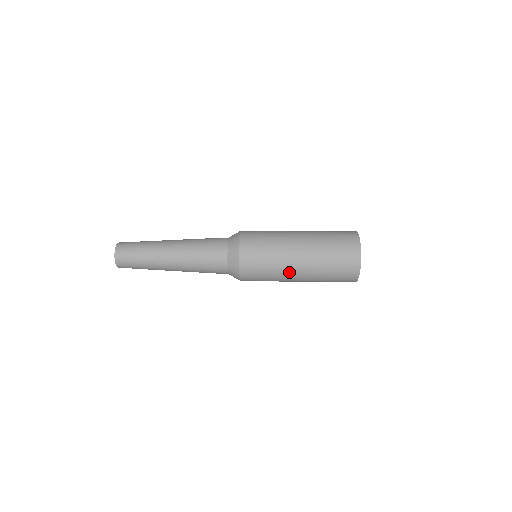
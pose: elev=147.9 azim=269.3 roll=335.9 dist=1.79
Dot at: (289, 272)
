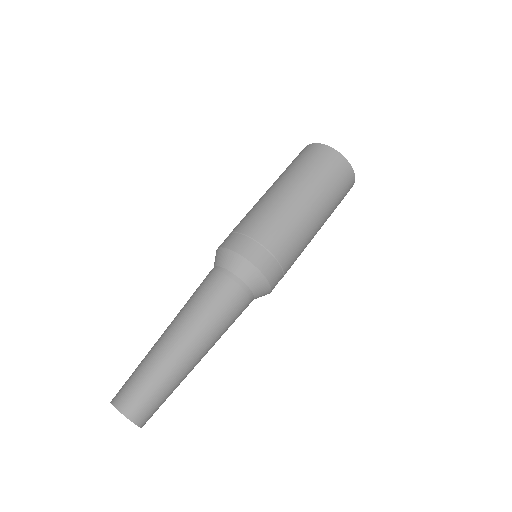
Dot at: (306, 232)
